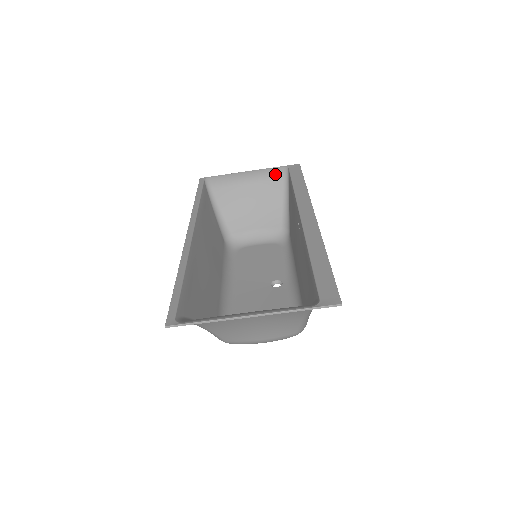
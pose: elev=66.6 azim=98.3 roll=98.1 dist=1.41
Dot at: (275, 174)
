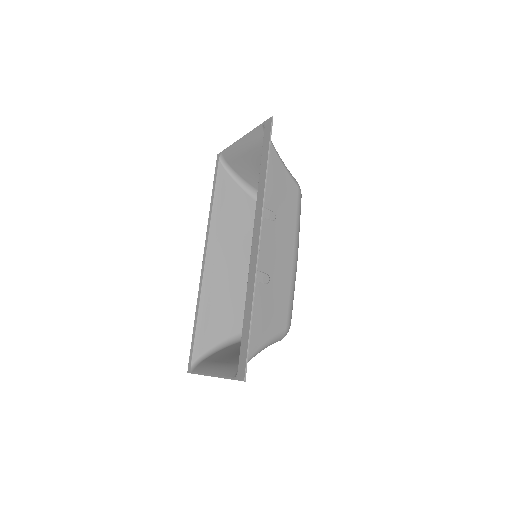
Dot at: (259, 137)
